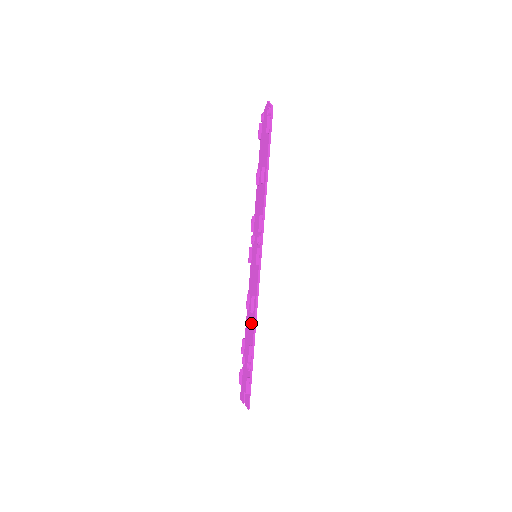
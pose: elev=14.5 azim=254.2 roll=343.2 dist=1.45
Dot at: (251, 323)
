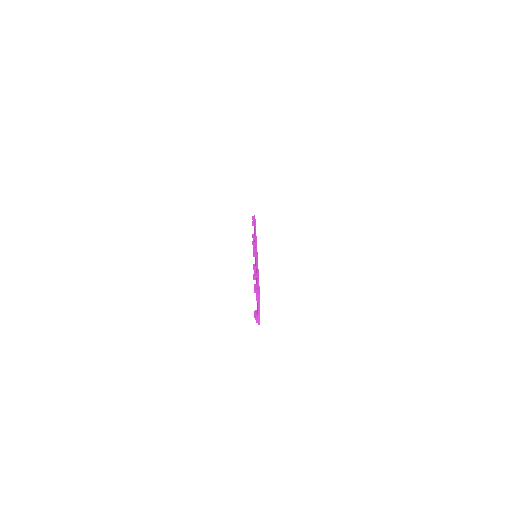
Dot at: occluded
